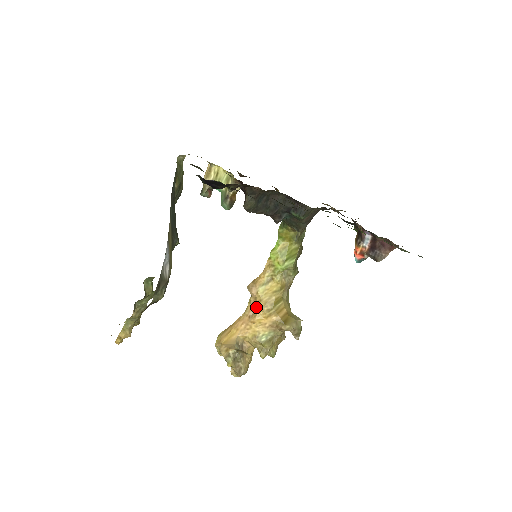
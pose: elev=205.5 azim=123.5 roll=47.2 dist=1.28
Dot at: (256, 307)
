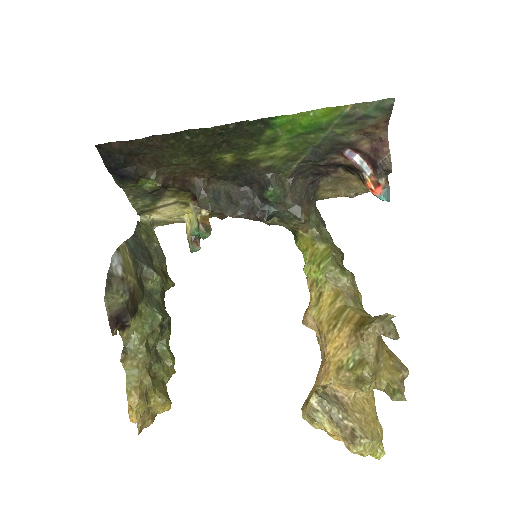
Dot at: (323, 336)
